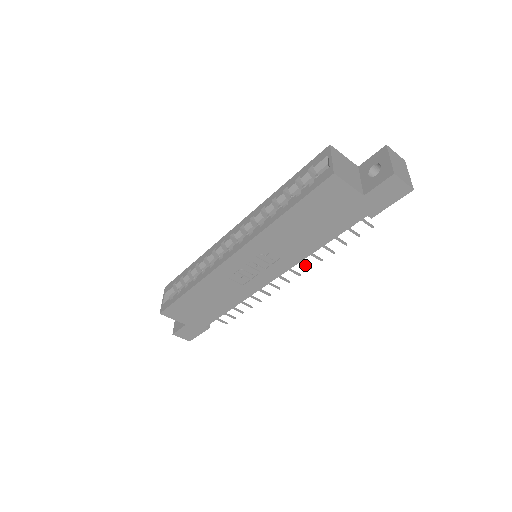
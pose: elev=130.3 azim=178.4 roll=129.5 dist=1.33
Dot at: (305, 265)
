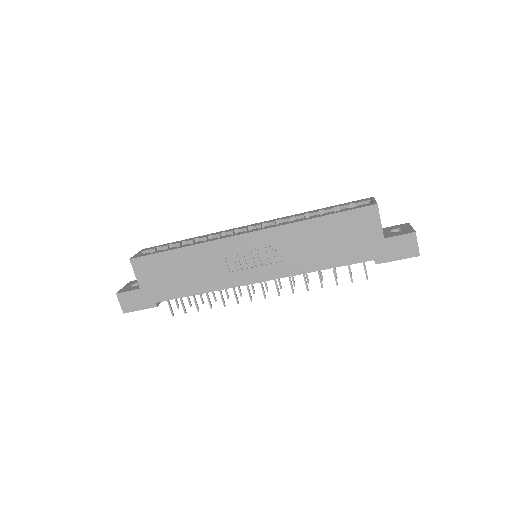
Dot at: (292, 286)
